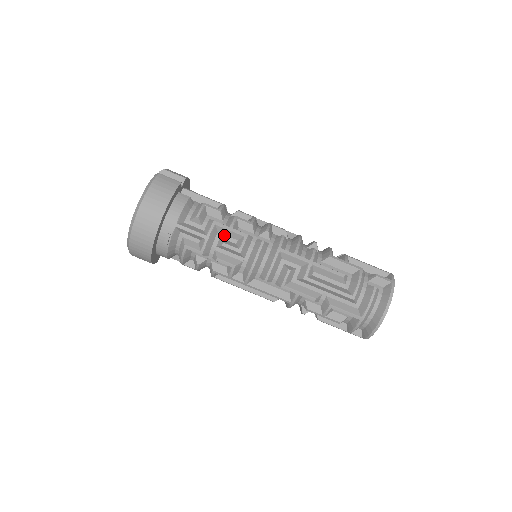
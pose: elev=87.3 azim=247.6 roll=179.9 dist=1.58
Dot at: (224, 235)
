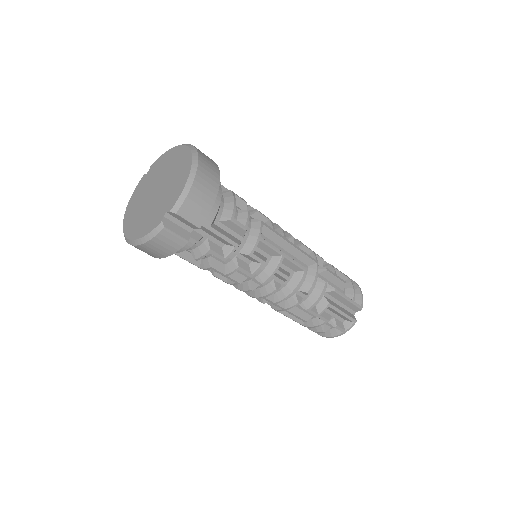
Dot at: occluded
